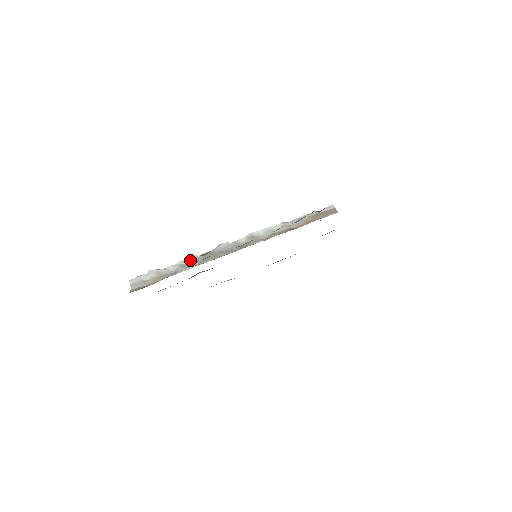
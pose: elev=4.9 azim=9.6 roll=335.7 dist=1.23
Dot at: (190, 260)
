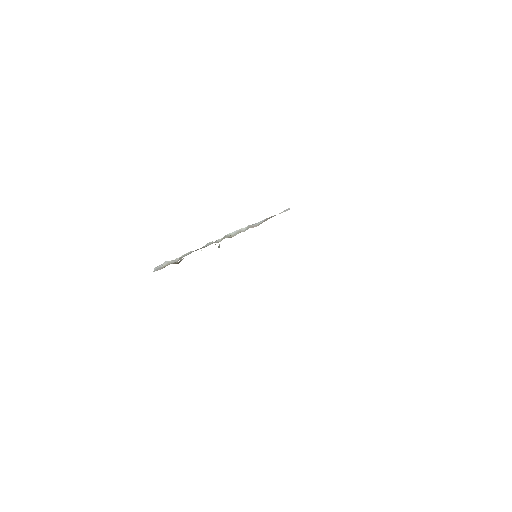
Dot at: (187, 254)
